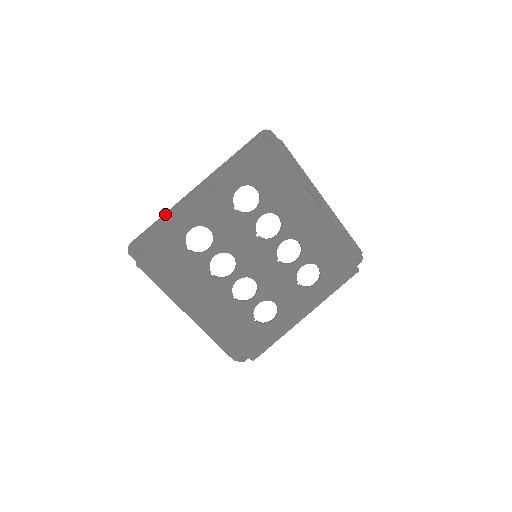
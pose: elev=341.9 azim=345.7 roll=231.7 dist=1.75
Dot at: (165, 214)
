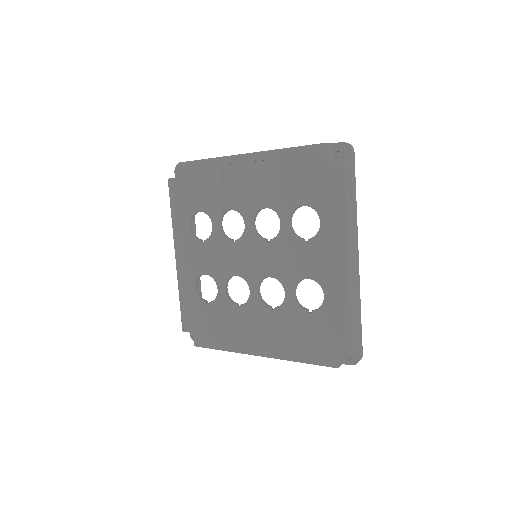
Dot at: occluded
